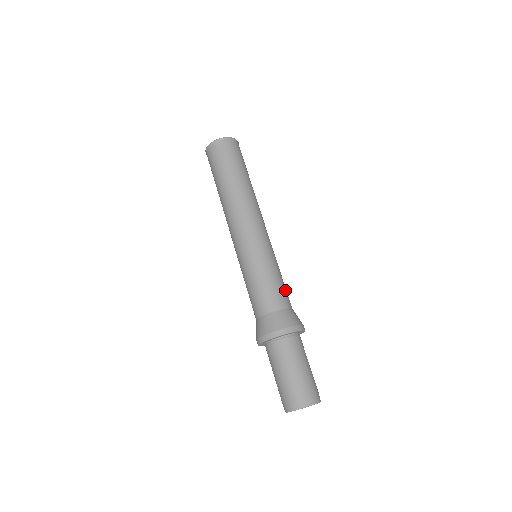
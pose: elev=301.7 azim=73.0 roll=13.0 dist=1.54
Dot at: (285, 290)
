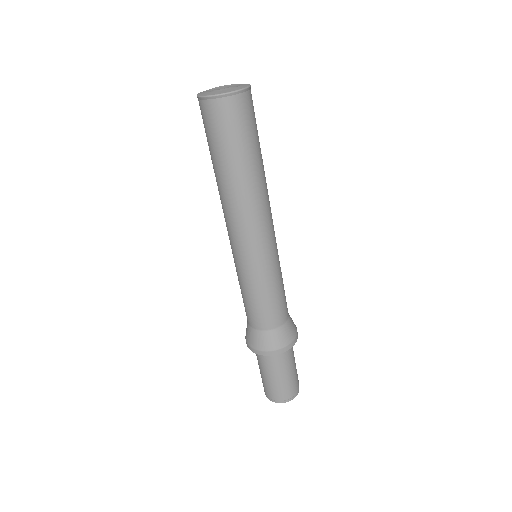
Dot at: (284, 302)
